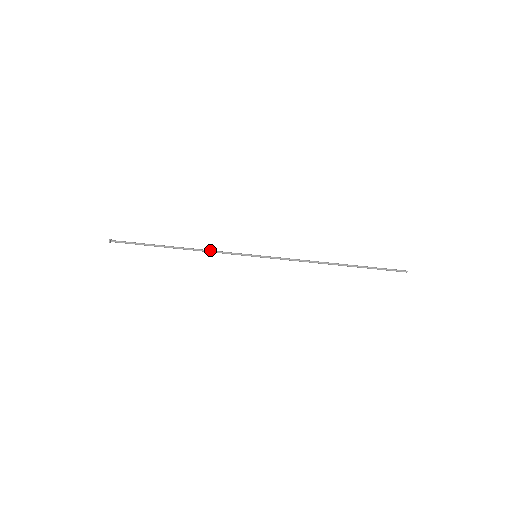
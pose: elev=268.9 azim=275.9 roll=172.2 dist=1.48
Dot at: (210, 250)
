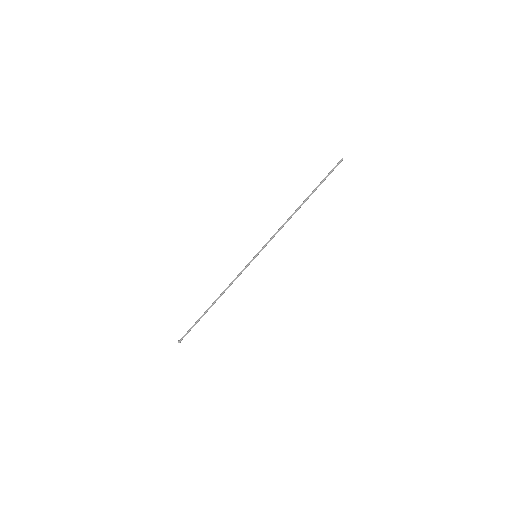
Dot at: (230, 283)
